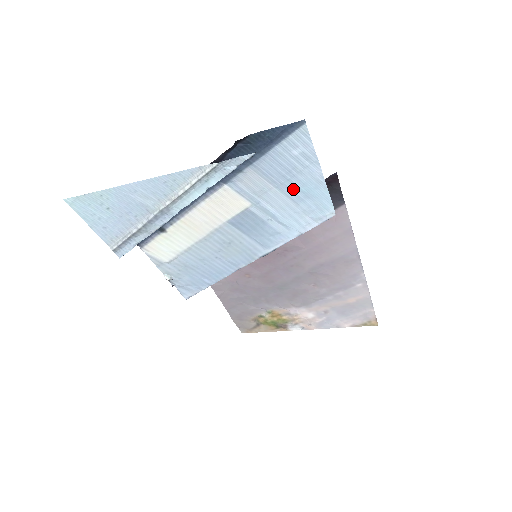
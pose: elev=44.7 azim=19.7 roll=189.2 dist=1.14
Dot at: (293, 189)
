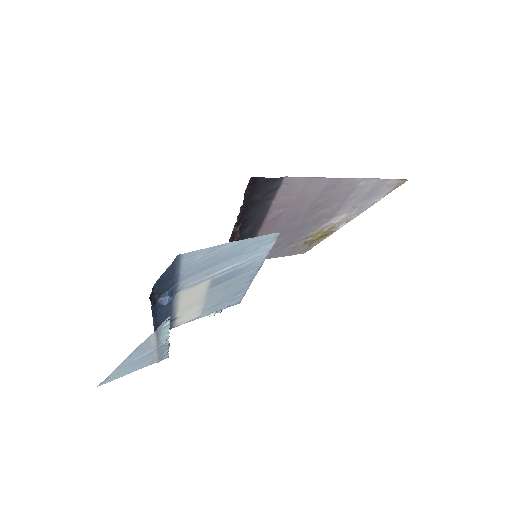
Dot at: (228, 257)
